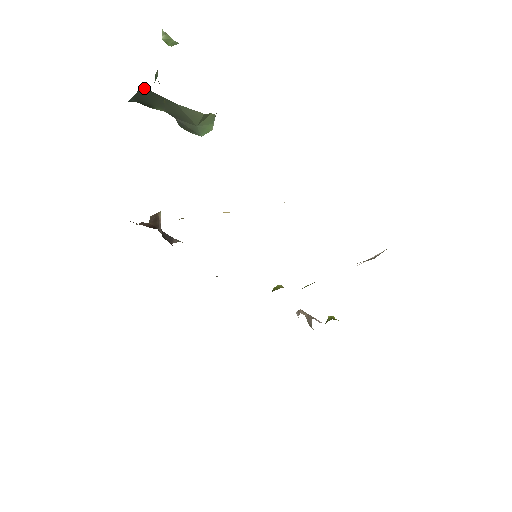
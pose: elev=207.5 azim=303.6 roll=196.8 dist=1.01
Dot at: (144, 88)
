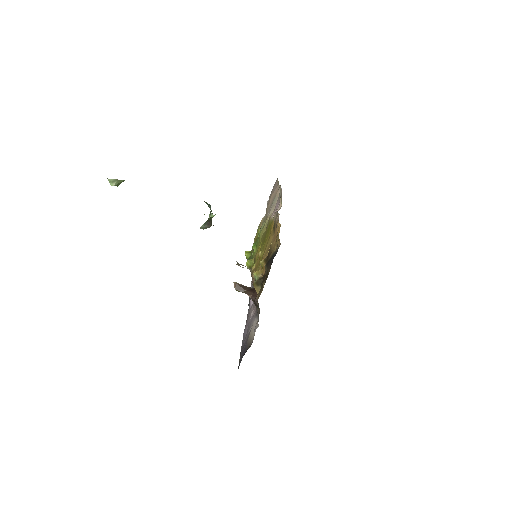
Dot at: occluded
